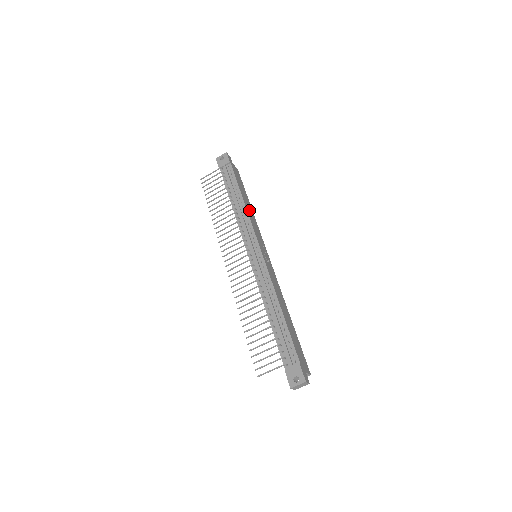
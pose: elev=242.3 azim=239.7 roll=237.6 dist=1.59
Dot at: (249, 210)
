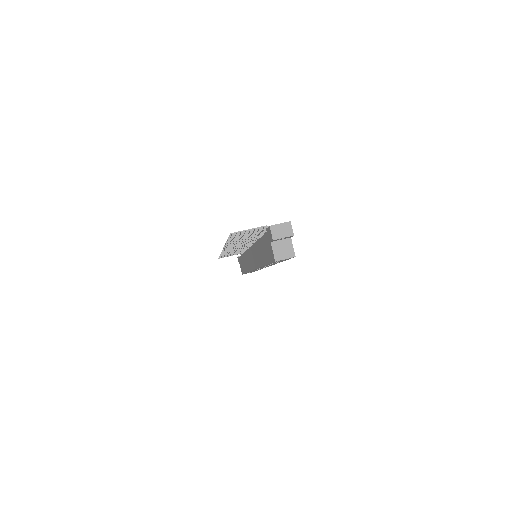
Dot at: occluded
